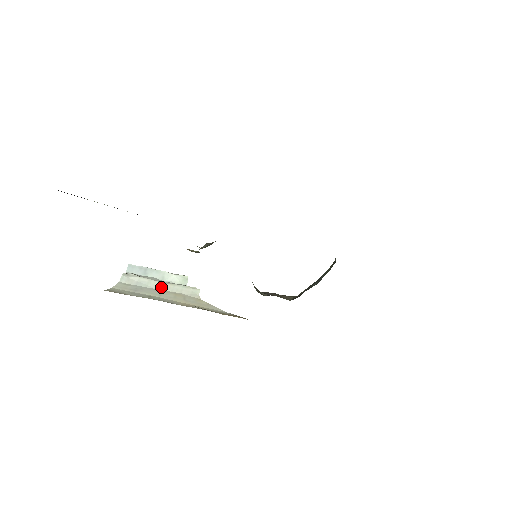
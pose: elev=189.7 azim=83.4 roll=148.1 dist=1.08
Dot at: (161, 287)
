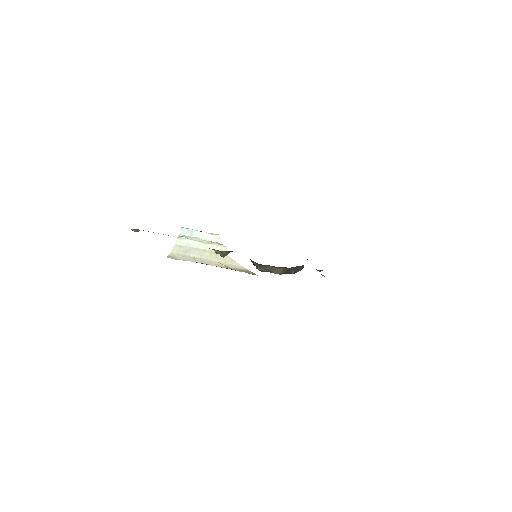
Dot at: (202, 247)
